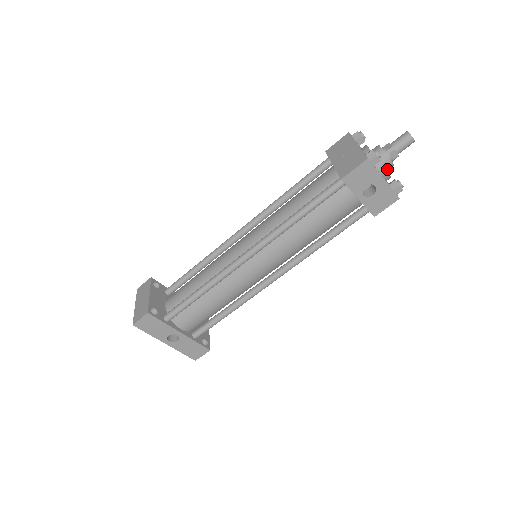
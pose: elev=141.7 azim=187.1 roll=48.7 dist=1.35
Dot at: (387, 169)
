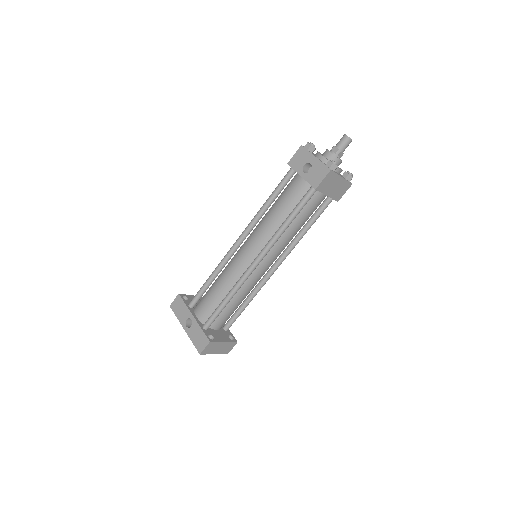
Dot at: occluded
